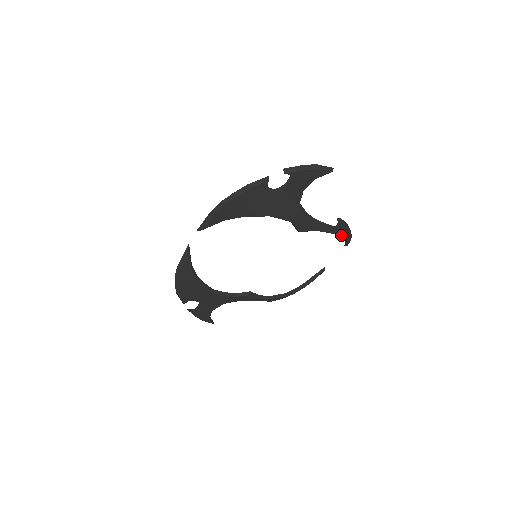
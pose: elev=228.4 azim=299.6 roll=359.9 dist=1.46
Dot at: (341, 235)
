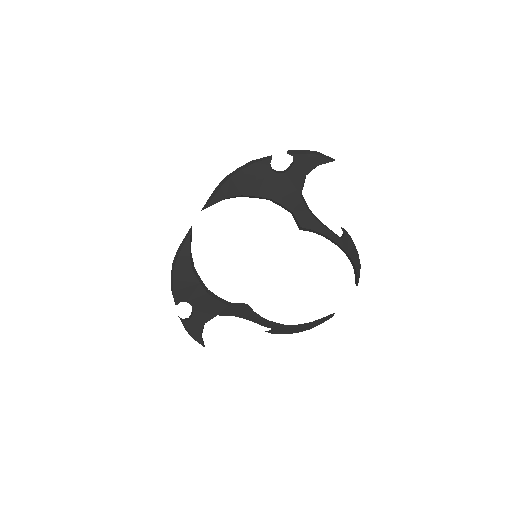
Dot at: (346, 251)
